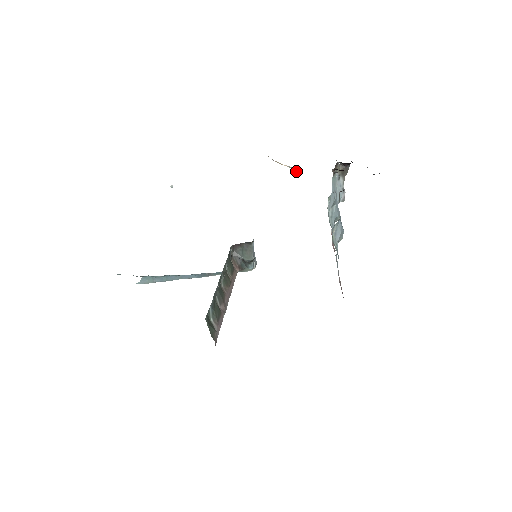
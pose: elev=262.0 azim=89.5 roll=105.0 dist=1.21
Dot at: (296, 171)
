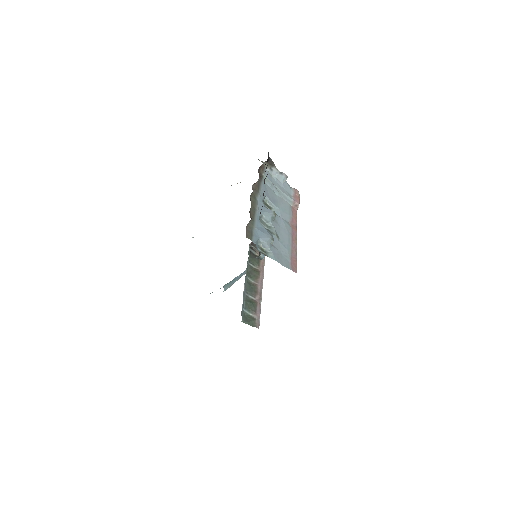
Dot at: occluded
